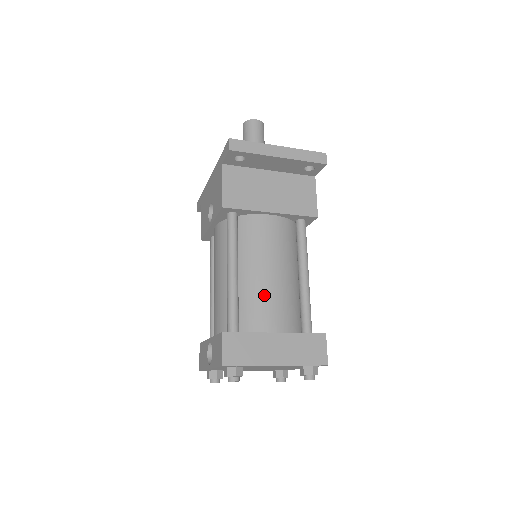
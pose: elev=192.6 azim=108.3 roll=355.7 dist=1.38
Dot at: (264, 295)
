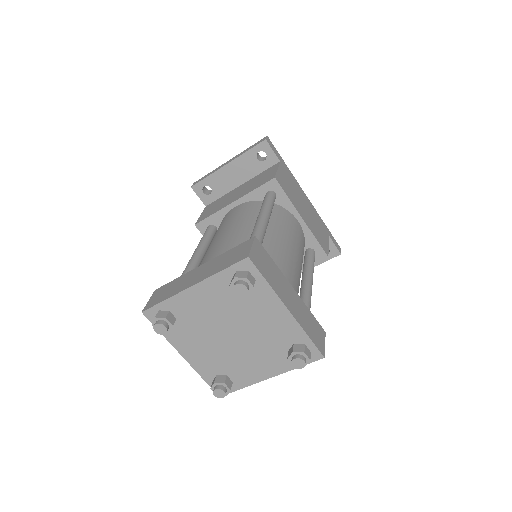
Dot at: (210, 252)
